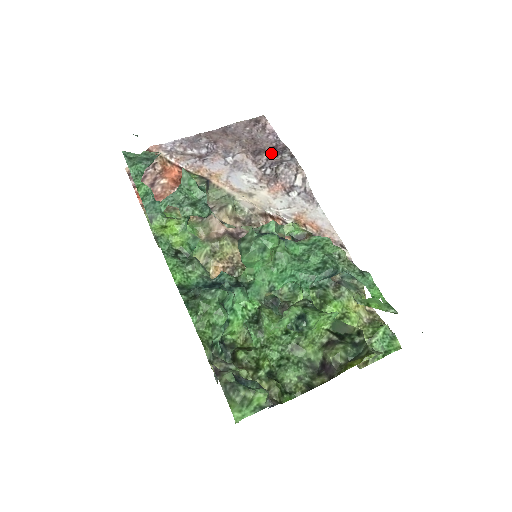
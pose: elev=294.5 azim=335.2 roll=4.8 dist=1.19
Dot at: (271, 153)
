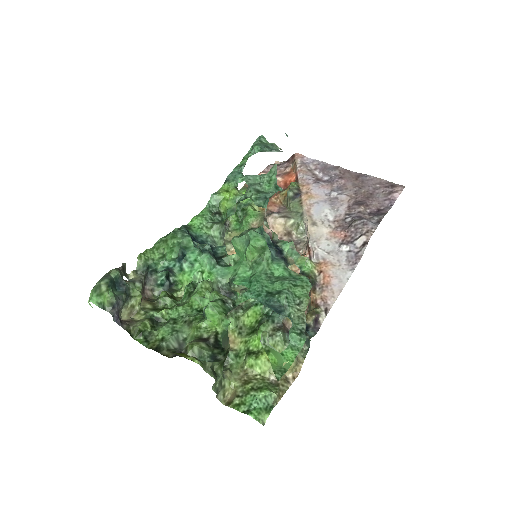
Dot at: (369, 211)
